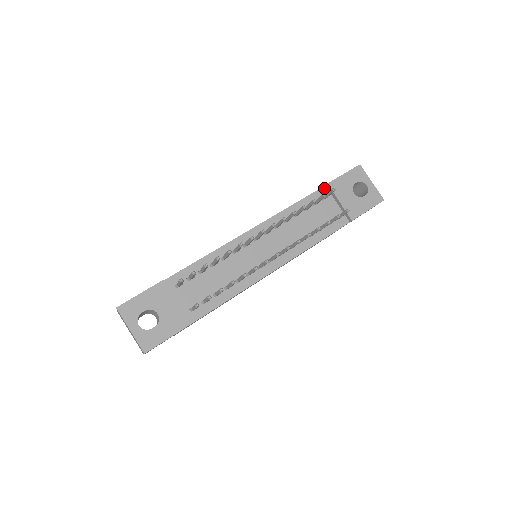
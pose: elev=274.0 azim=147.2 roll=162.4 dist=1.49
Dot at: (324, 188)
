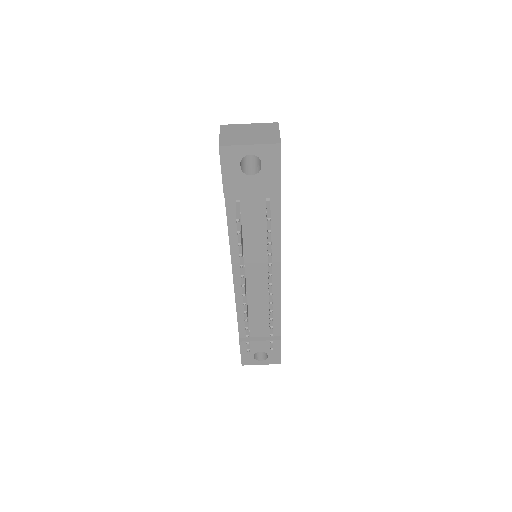
Dot at: (227, 198)
